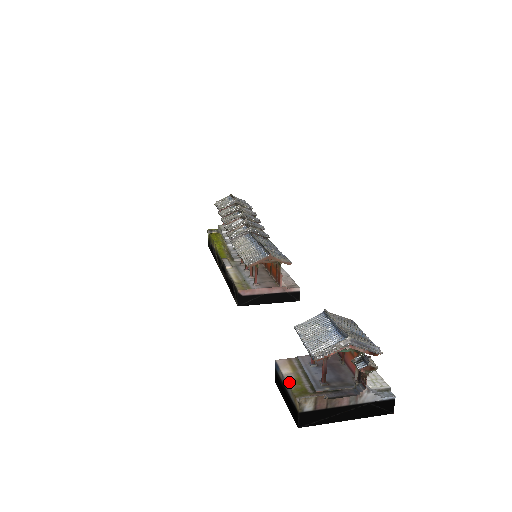
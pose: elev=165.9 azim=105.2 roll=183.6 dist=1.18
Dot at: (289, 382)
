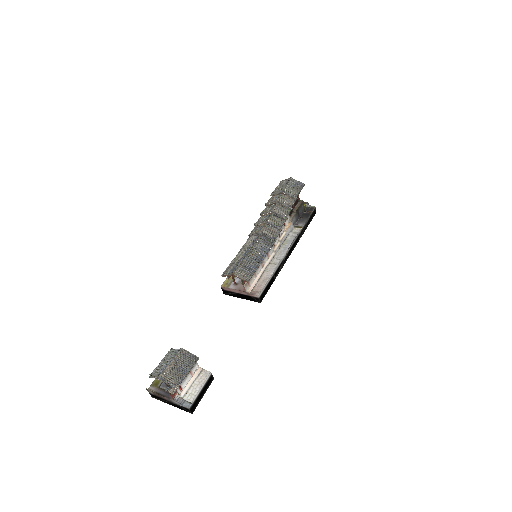
Dot at: occluded
